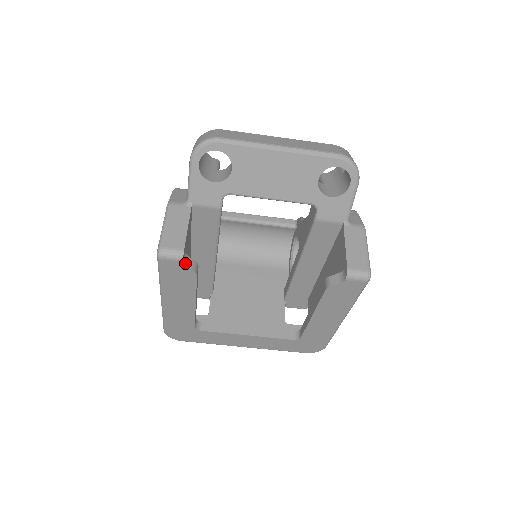
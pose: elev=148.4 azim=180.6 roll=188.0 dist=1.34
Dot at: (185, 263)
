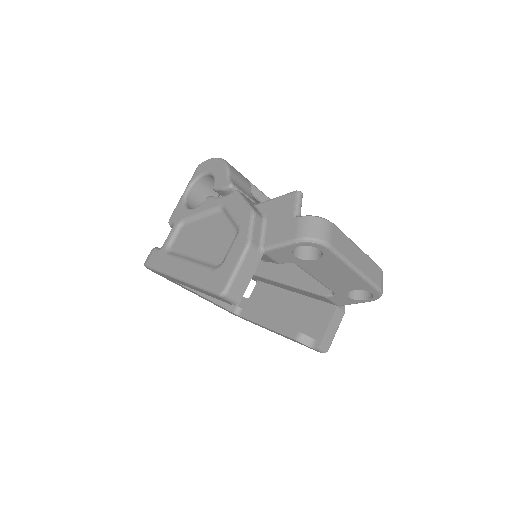
Dot at: occluded
